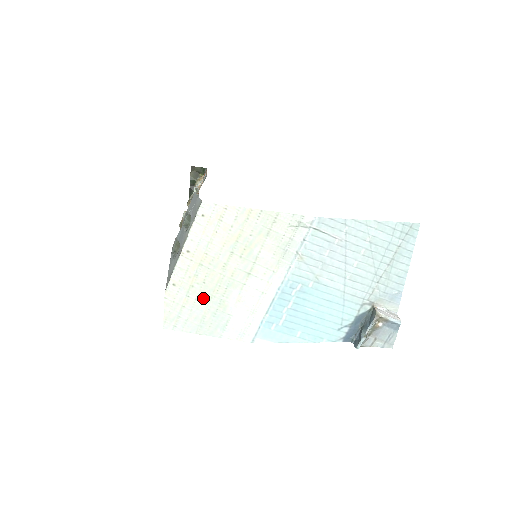
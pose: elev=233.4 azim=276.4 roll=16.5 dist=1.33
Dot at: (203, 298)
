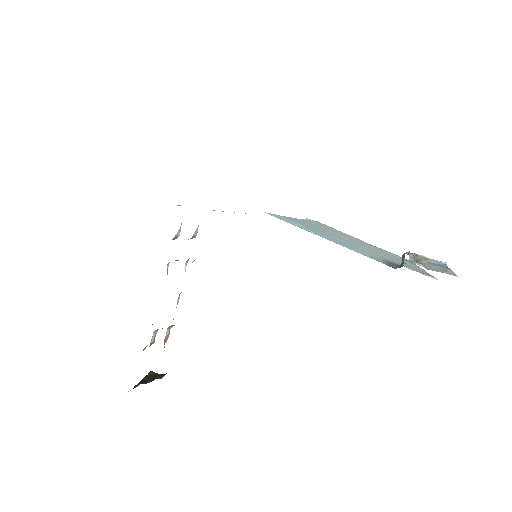
Dot at: occluded
